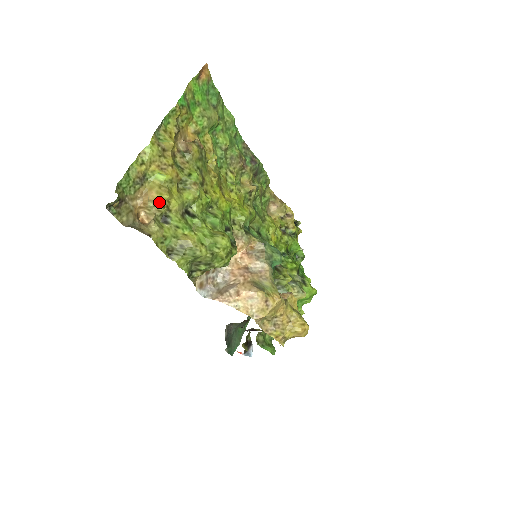
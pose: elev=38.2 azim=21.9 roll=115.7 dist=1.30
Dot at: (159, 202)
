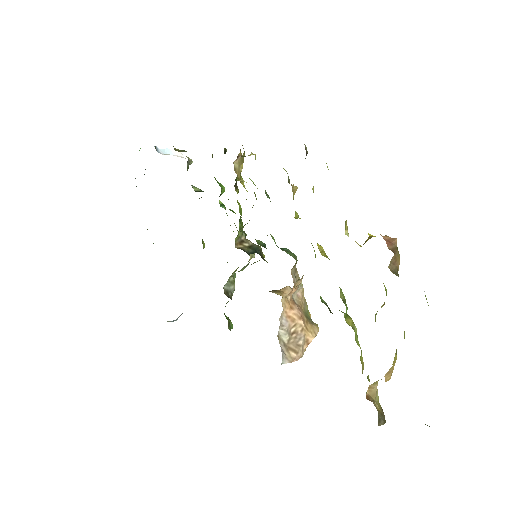
Dot at: occluded
